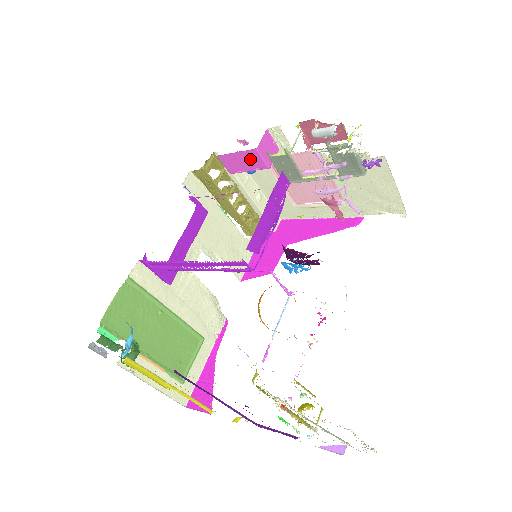
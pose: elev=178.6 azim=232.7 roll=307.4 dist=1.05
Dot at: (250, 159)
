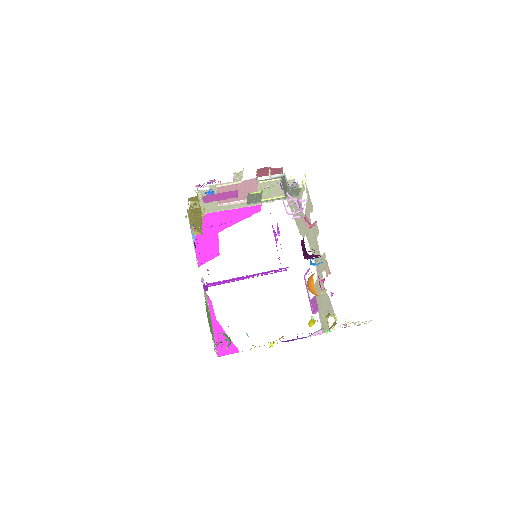
Dot at: (228, 195)
